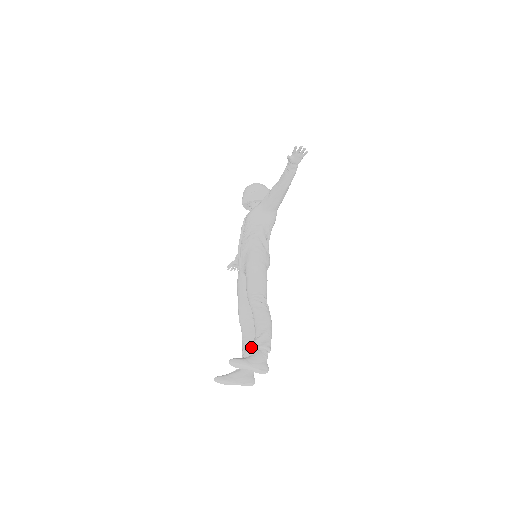
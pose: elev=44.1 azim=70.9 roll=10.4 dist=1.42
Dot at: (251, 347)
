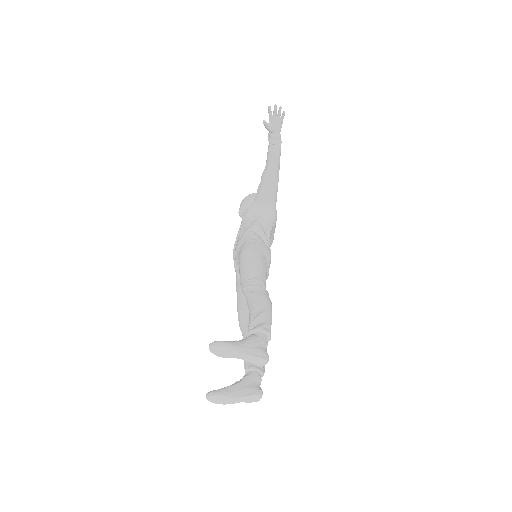
Dot at: occluded
